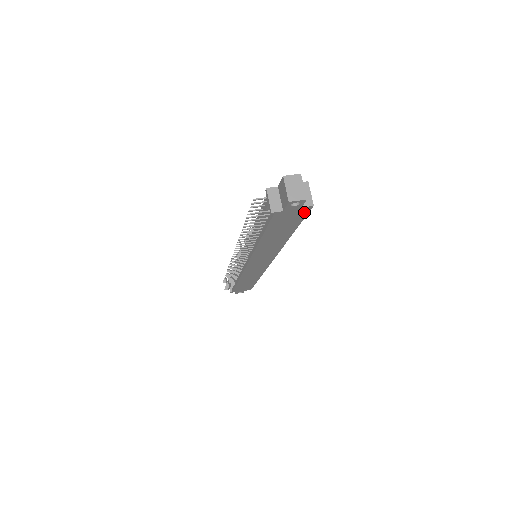
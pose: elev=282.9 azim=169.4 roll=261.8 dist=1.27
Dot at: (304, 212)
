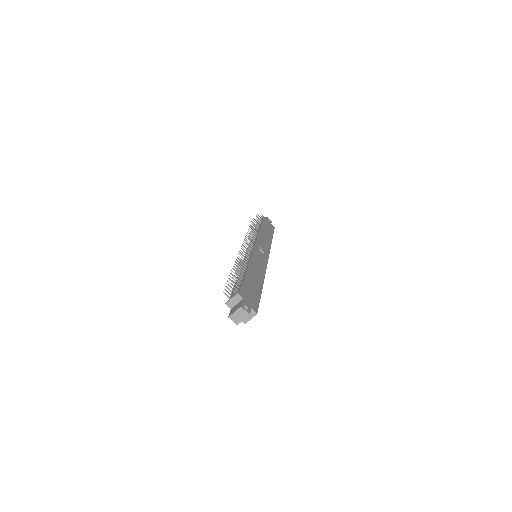
Dot at: occluded
